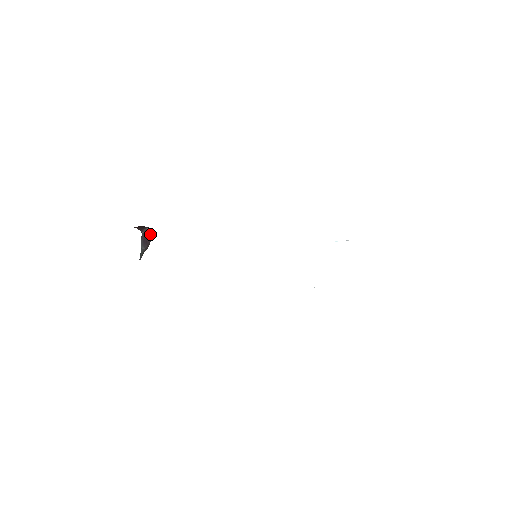
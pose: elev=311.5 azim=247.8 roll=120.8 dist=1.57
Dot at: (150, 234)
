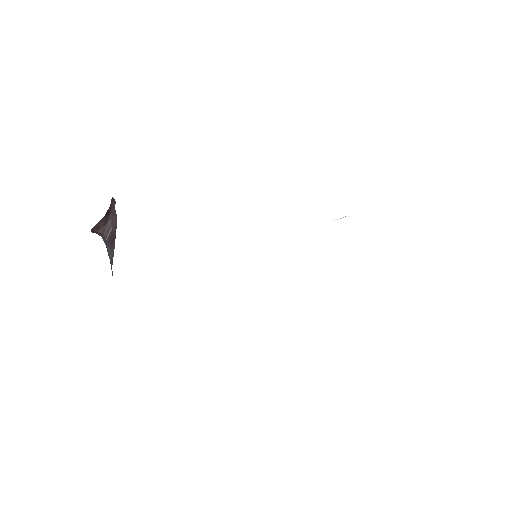
Dot at: (114, 218)
